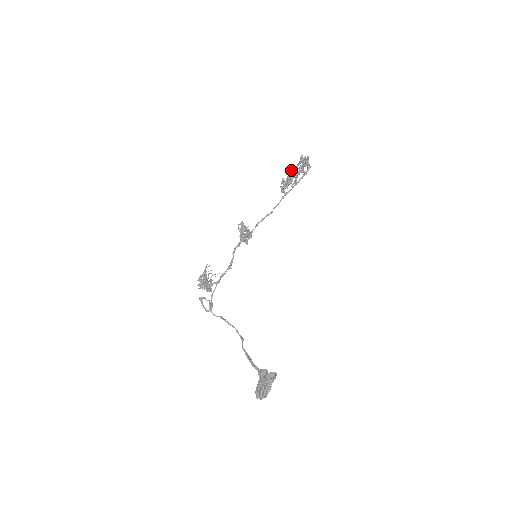
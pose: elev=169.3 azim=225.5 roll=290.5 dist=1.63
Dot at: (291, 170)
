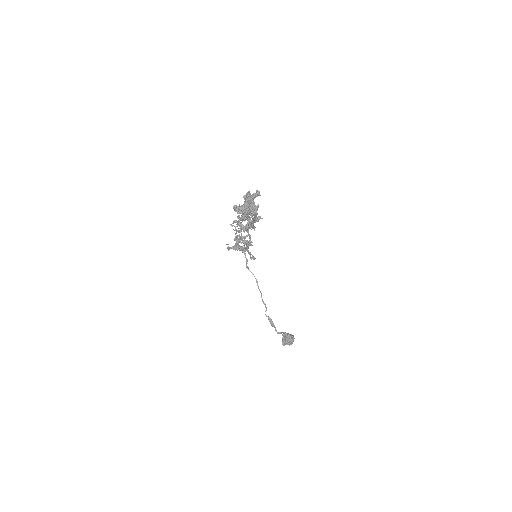
Dot at: occluded
